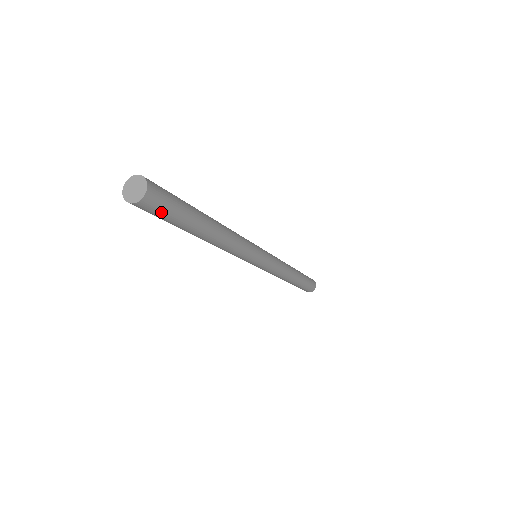
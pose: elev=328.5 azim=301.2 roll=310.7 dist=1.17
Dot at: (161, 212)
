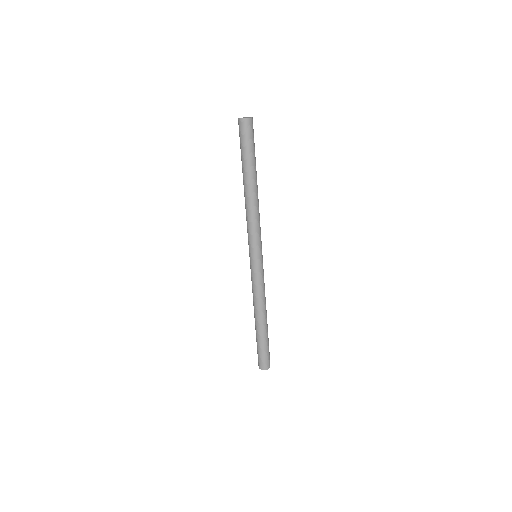
Dot at: (250, 136)
